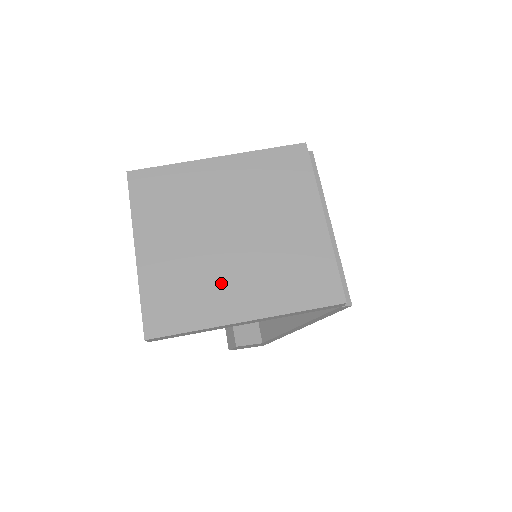
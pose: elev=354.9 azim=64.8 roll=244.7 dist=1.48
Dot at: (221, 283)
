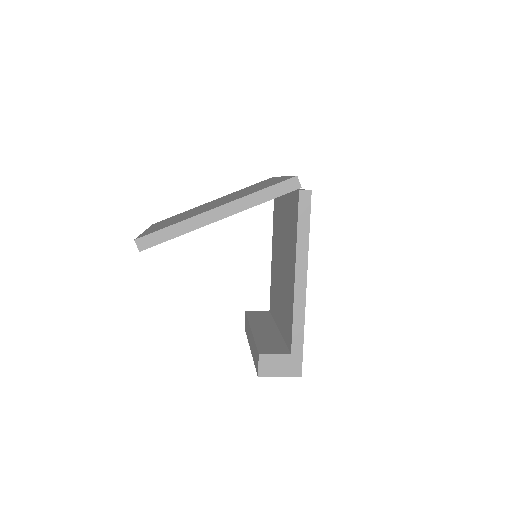
Dot at: occluded
